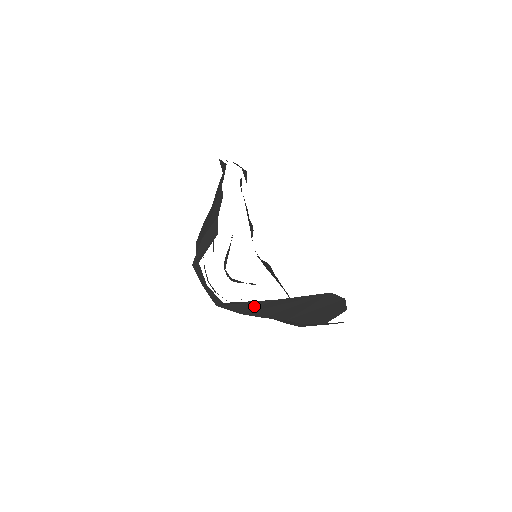
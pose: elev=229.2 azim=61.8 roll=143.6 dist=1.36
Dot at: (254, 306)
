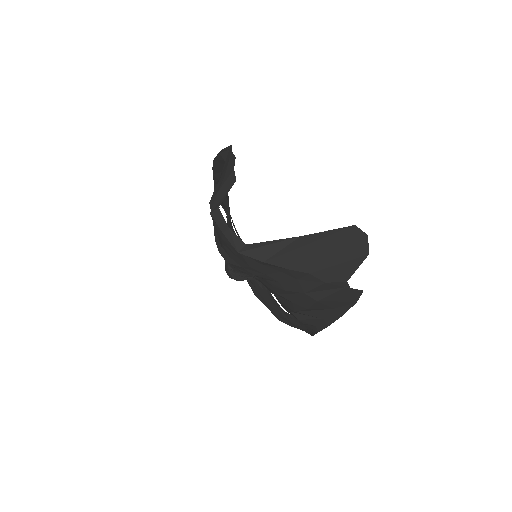
Dot at: (278, 248)
